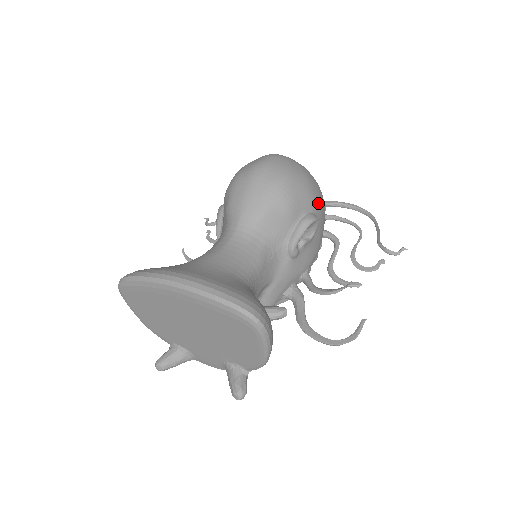
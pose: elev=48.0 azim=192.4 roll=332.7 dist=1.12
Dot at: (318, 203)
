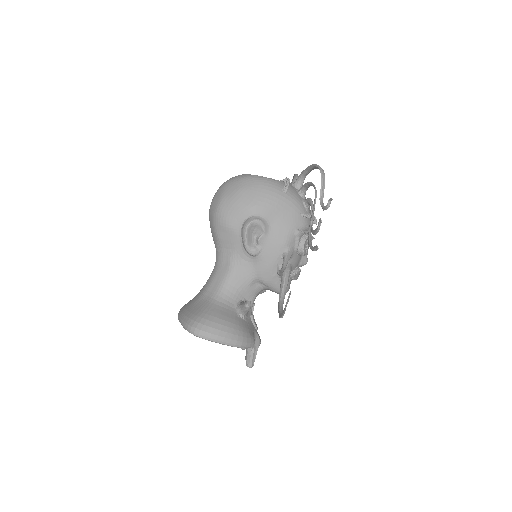
Dot at: (255, 204)
